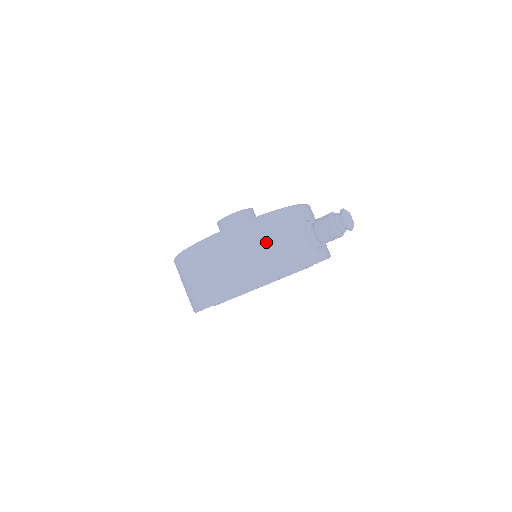
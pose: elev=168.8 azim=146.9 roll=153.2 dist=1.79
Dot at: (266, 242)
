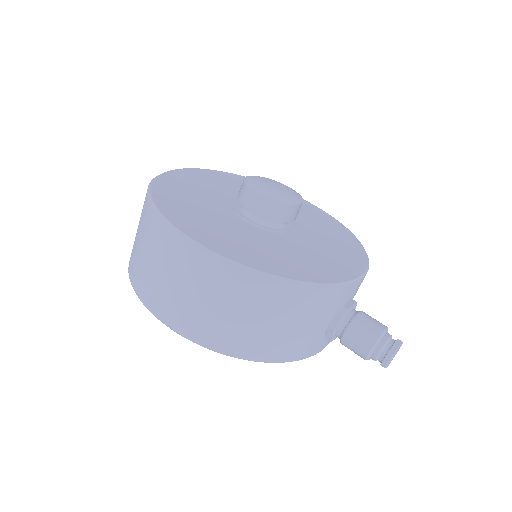
Dot at: (279, 318)
